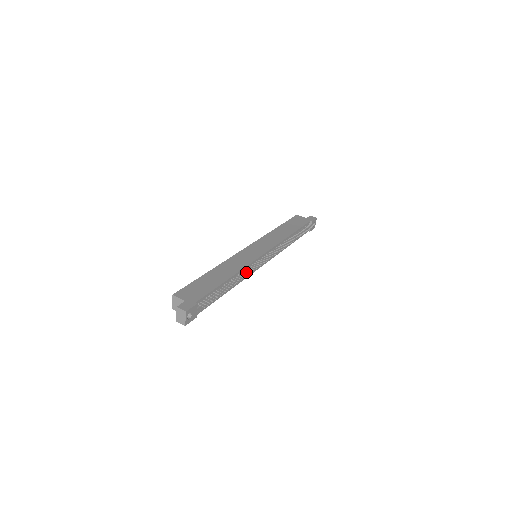
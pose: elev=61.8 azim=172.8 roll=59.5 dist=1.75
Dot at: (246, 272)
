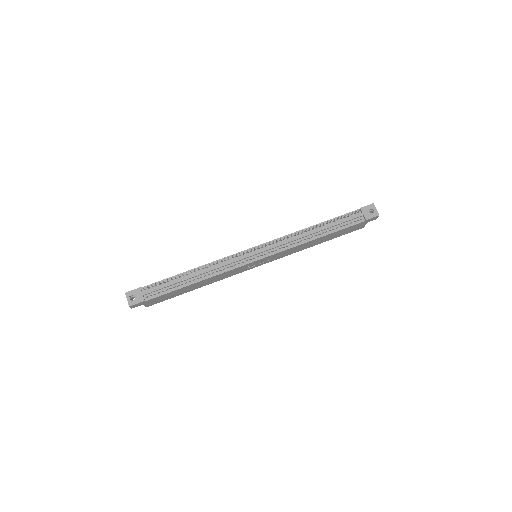
Dot at: (220, 264)
